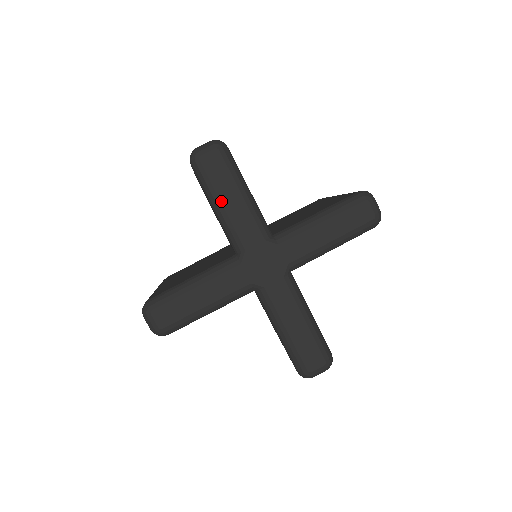
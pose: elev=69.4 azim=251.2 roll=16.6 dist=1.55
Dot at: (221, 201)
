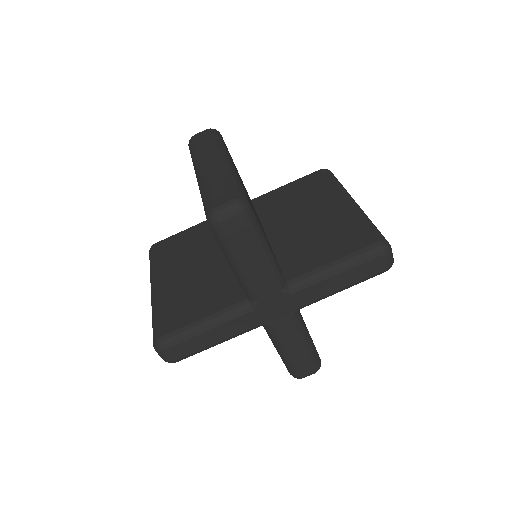
Dot at: (240, 262)
